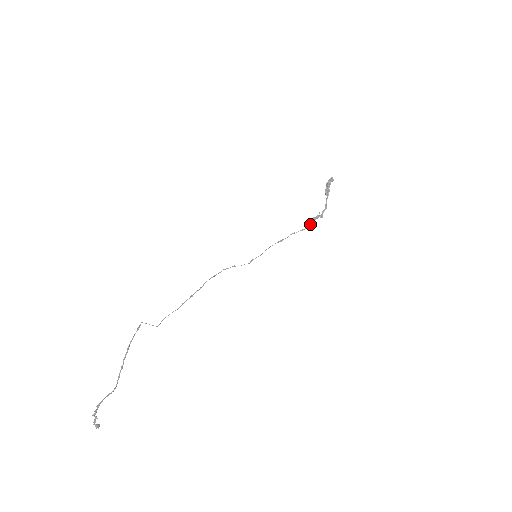
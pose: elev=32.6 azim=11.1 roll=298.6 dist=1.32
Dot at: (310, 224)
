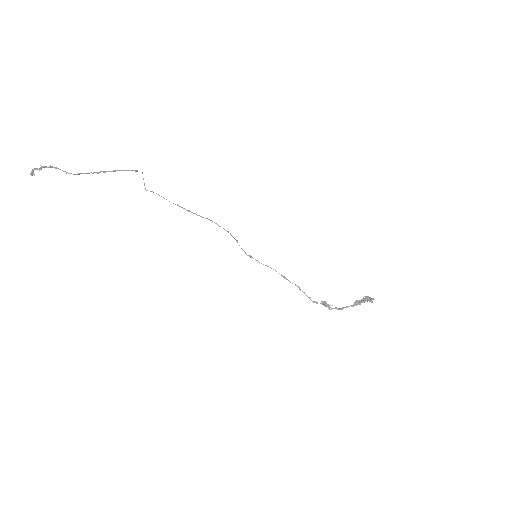
Dot at: occluded
